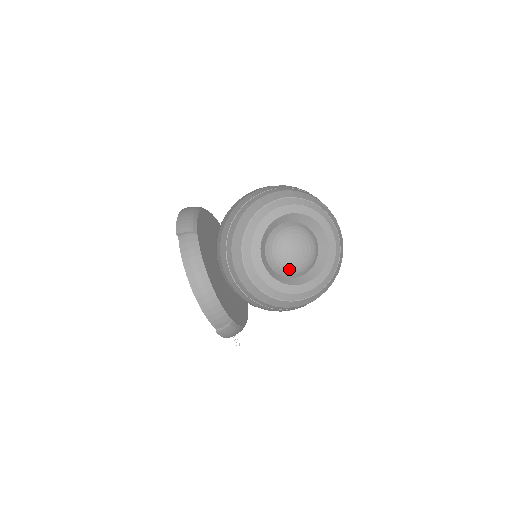
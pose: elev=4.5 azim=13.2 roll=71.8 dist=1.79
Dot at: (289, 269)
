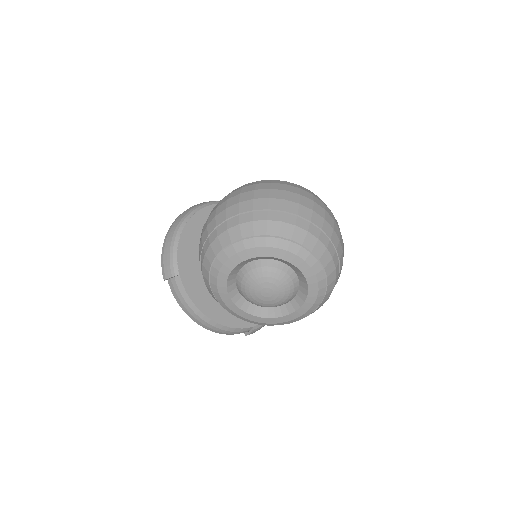
Dot at: (270, 306)
